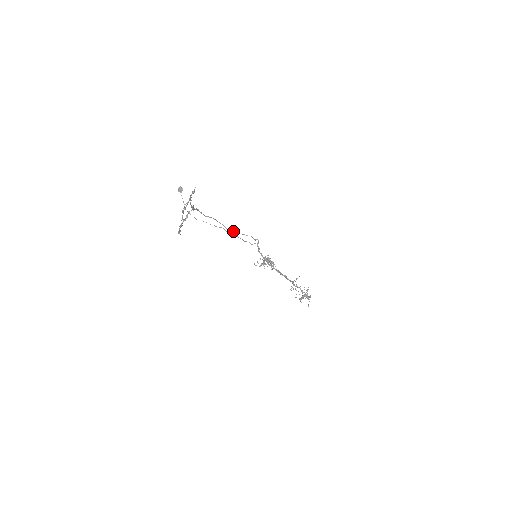
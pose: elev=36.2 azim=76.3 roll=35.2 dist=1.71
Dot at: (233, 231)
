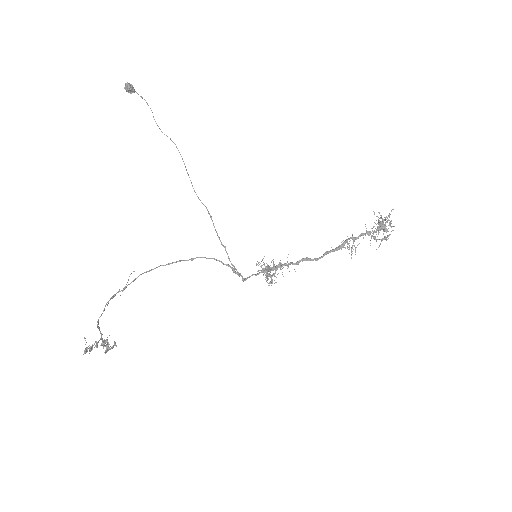
Dot at: (200, 257)
